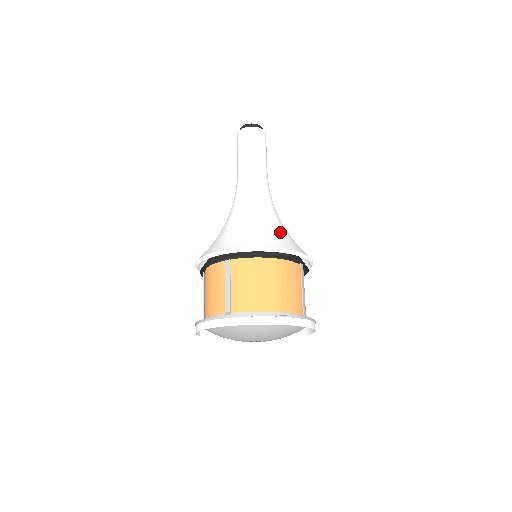
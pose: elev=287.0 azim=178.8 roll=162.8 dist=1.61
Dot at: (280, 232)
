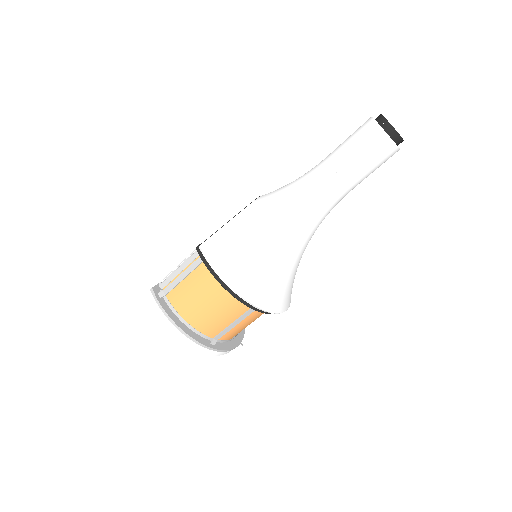
Dot at: occluded
